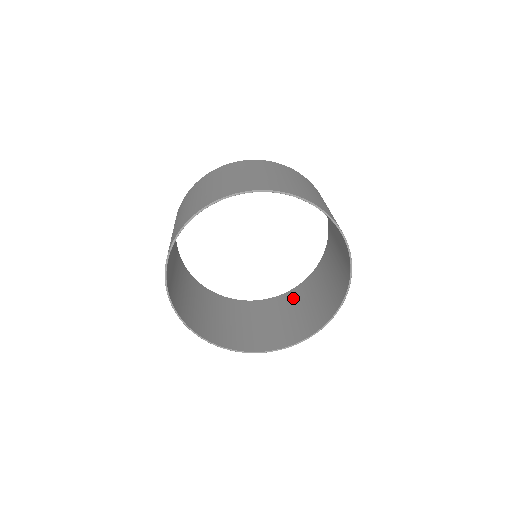
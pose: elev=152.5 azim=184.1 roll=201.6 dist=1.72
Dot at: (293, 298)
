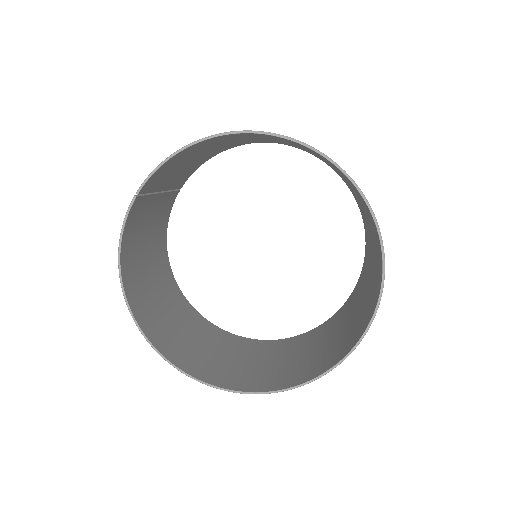
Dot at: (296, 343)
